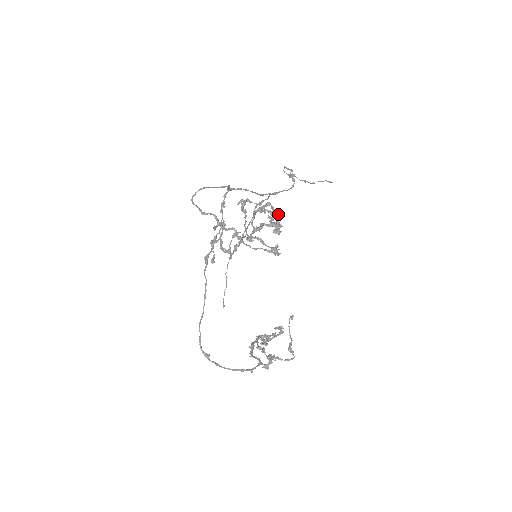
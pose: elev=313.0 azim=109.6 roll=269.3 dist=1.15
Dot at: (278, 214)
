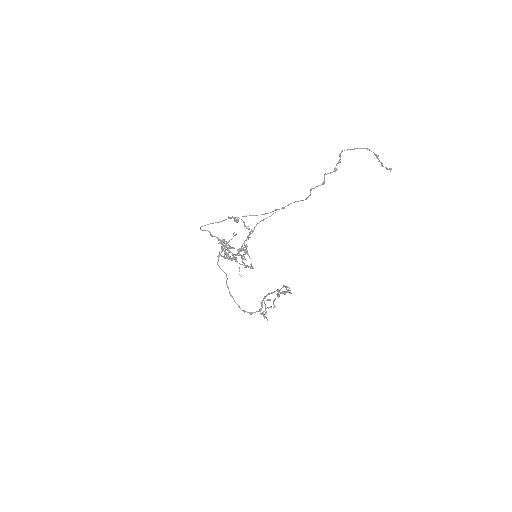
Dot at: (230, 259)
